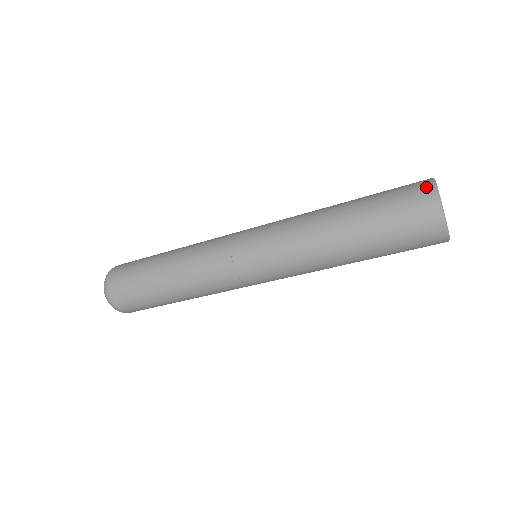
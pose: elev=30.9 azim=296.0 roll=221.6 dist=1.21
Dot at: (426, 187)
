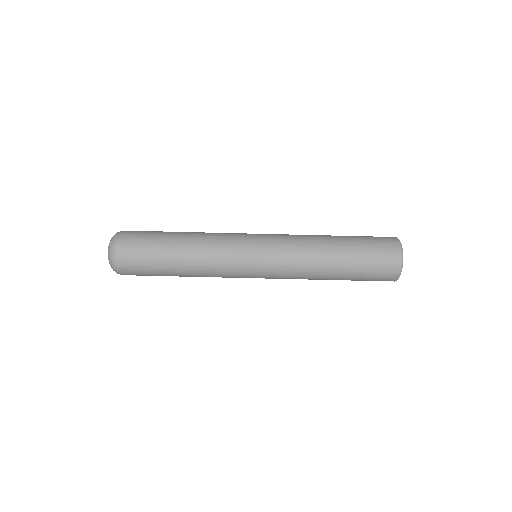
Dot at: occluded
